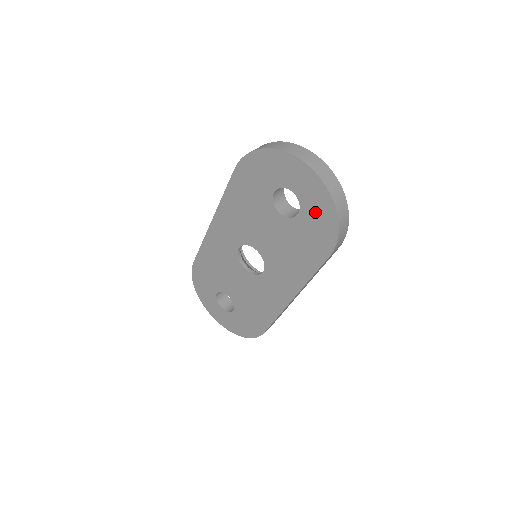
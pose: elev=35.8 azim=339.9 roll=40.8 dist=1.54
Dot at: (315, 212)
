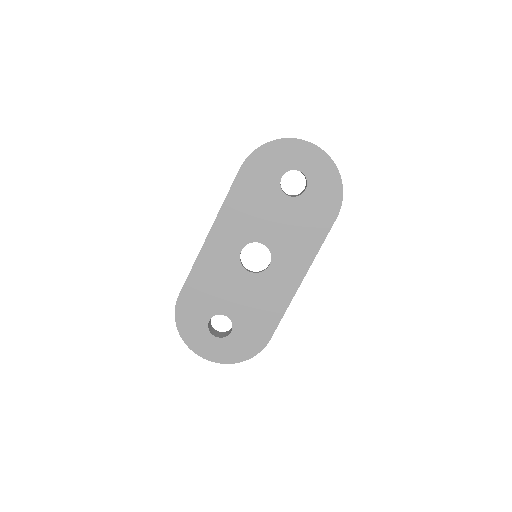
Dot at: (321, 182)
